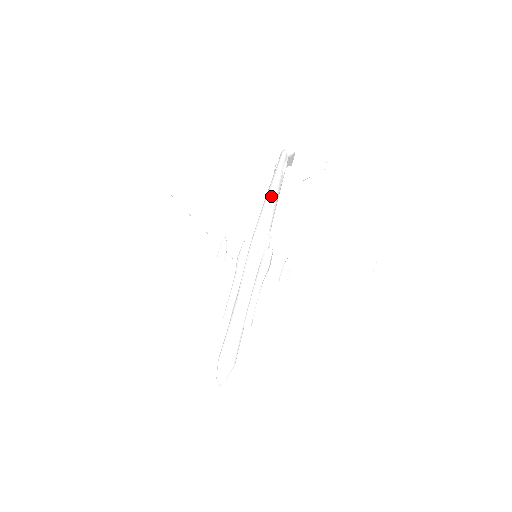
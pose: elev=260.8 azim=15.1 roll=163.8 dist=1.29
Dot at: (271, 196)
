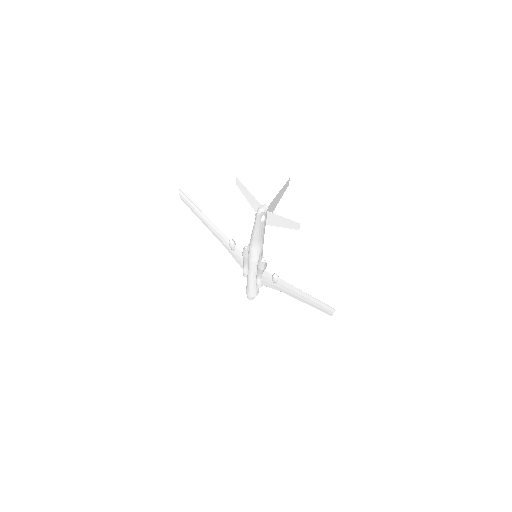
Dot at: (254, 237)
